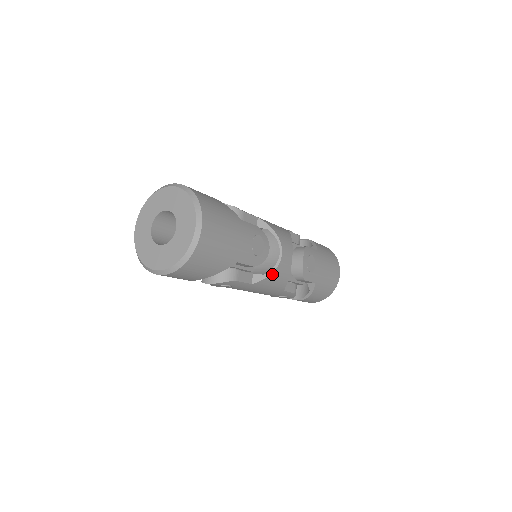
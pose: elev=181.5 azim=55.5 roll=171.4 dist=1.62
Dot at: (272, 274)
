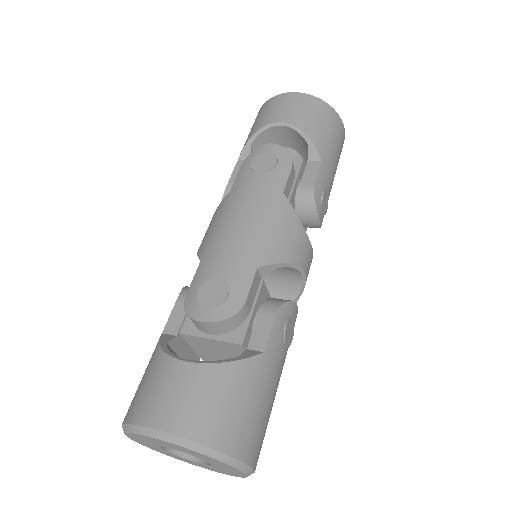
Dot at: (299, 295)
